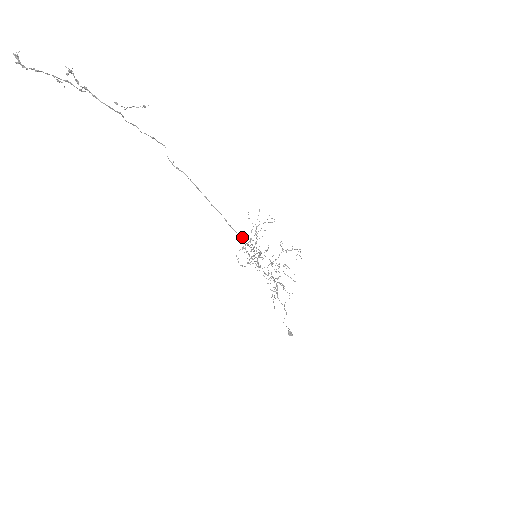
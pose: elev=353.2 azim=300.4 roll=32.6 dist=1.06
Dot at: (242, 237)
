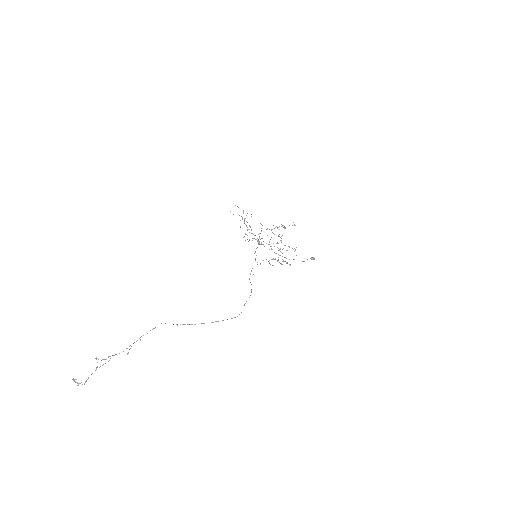
Dot at: occluded
